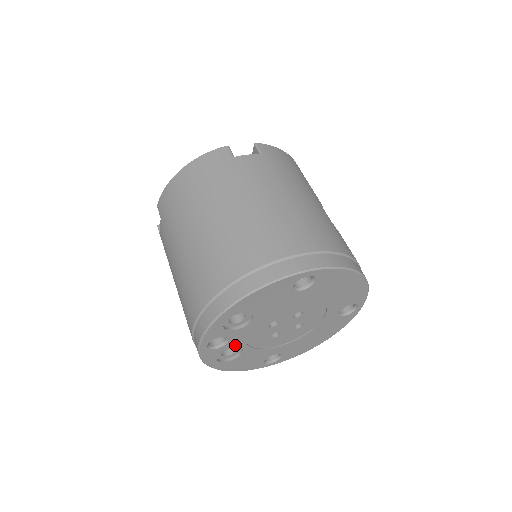
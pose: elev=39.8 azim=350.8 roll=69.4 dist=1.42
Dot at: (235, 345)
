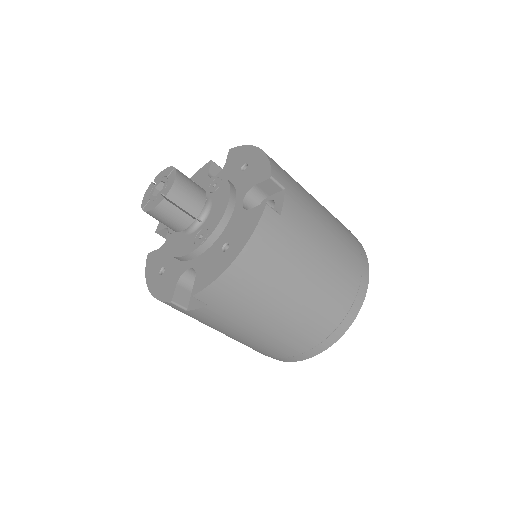
Dot at: occluded
